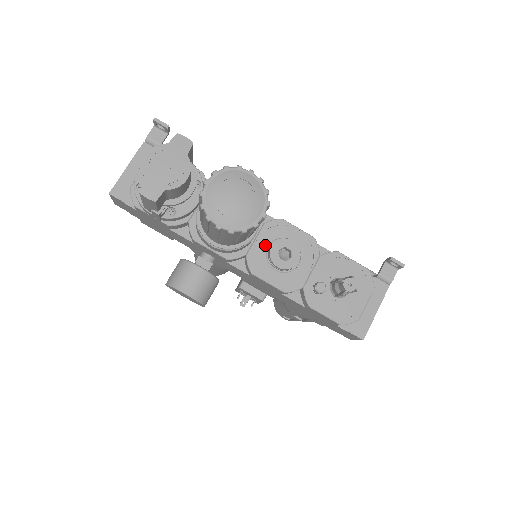
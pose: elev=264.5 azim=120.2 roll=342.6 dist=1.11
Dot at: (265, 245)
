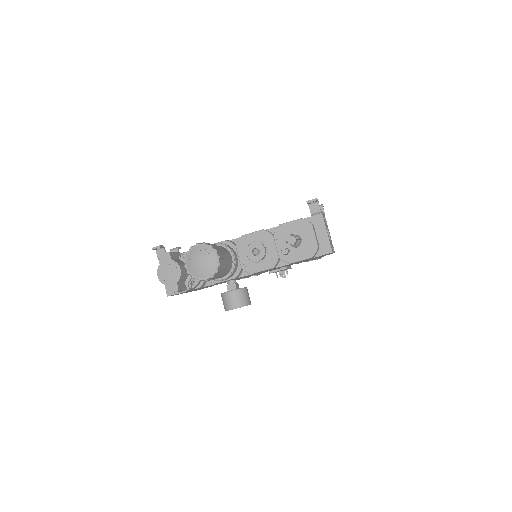
Dot at: (245, 255)
